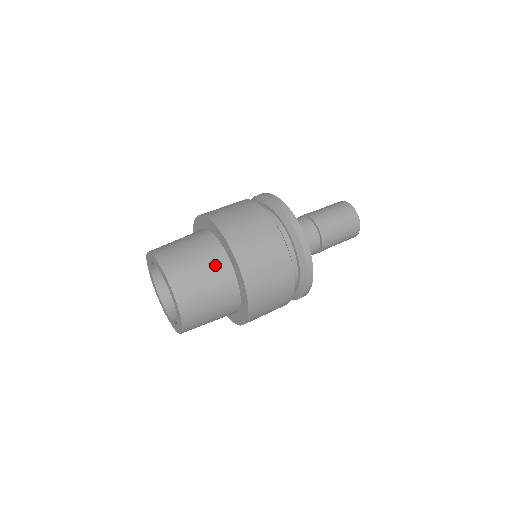
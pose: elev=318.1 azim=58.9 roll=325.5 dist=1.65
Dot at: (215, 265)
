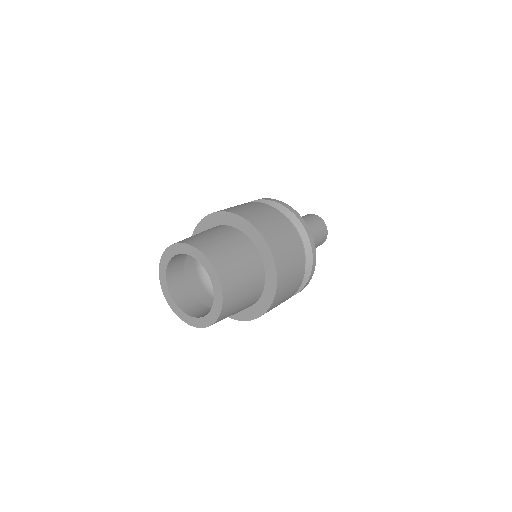
Dot at: (225, 232)
